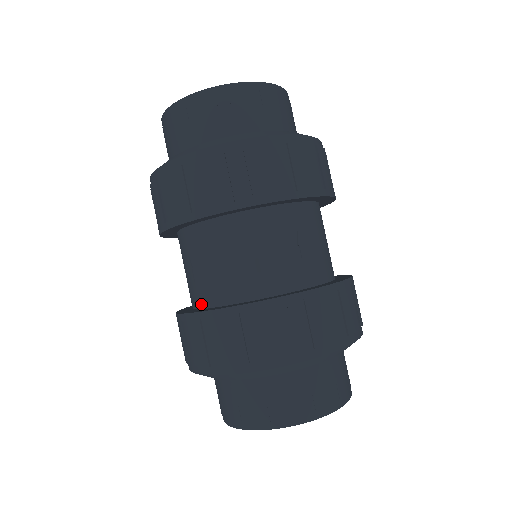
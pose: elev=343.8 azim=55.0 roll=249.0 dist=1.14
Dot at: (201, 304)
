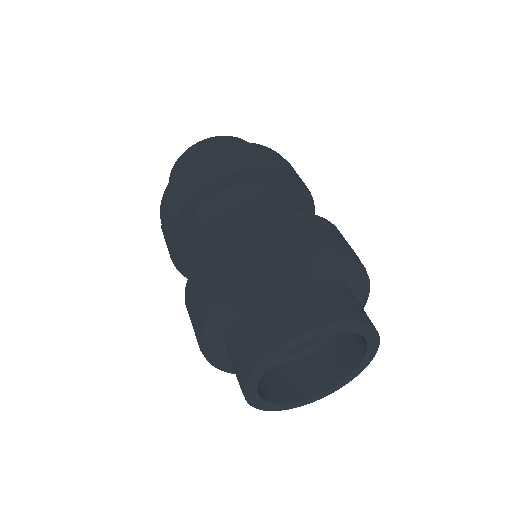
Dot at: occluded
